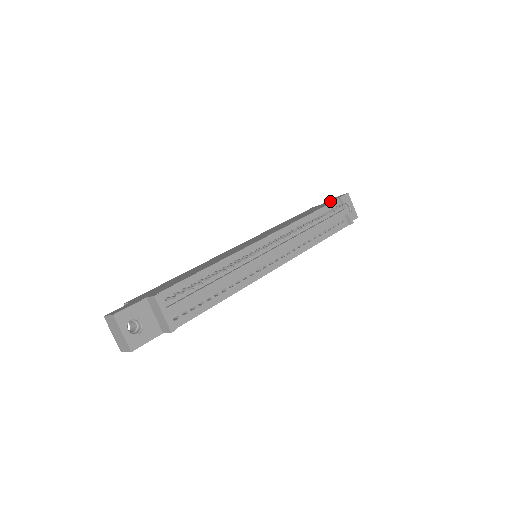
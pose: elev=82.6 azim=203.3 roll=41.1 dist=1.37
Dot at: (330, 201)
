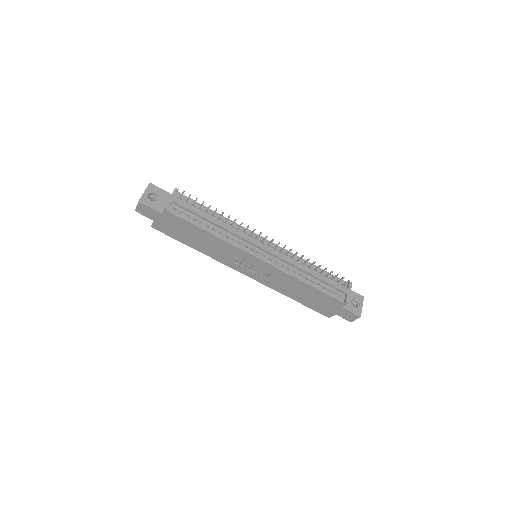
Dot at: occluded
